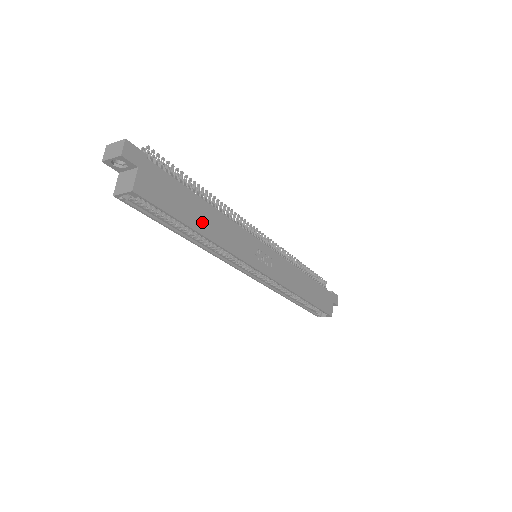
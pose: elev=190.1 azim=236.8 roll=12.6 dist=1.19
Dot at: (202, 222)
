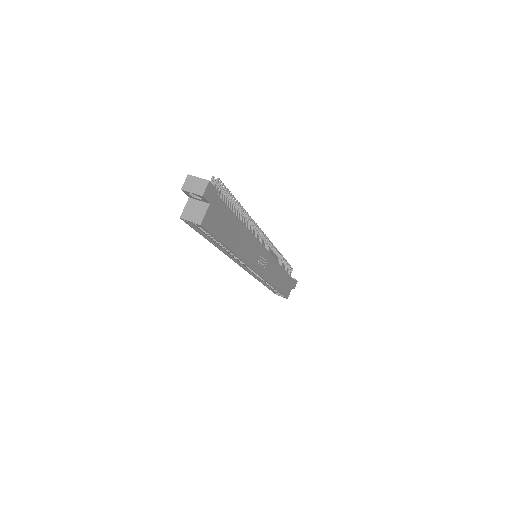
Dot at: (234, 240)
